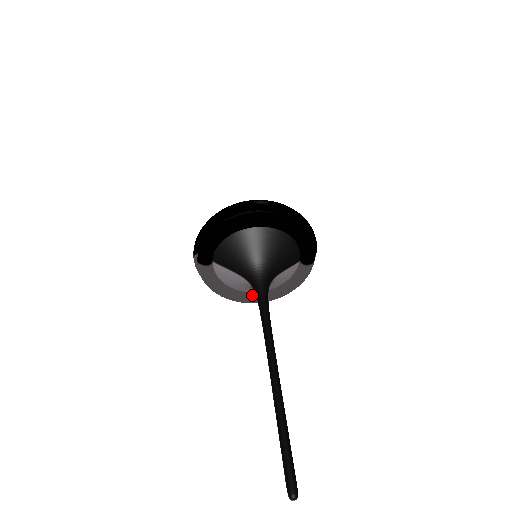
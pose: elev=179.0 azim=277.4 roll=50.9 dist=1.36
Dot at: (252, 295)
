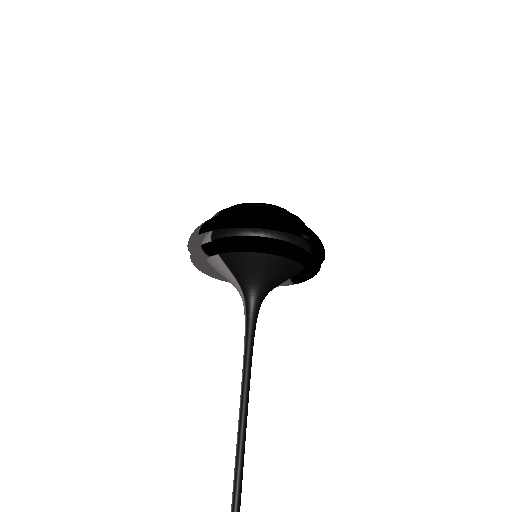
Dot at: occluded
